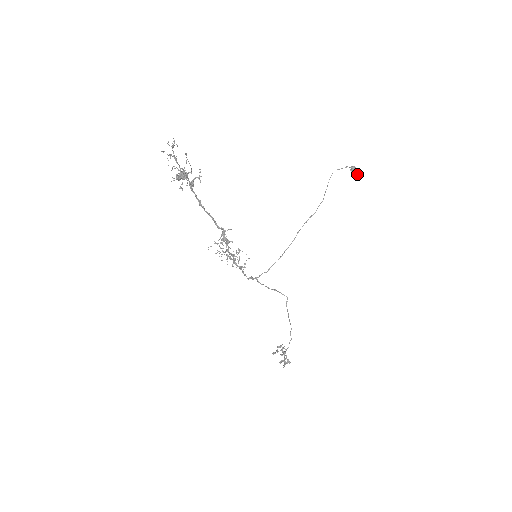
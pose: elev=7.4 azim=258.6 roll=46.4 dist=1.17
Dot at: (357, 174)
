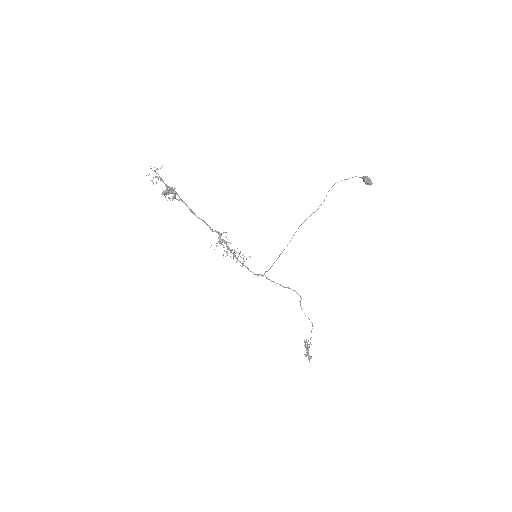
Dot at: (368, 183)
